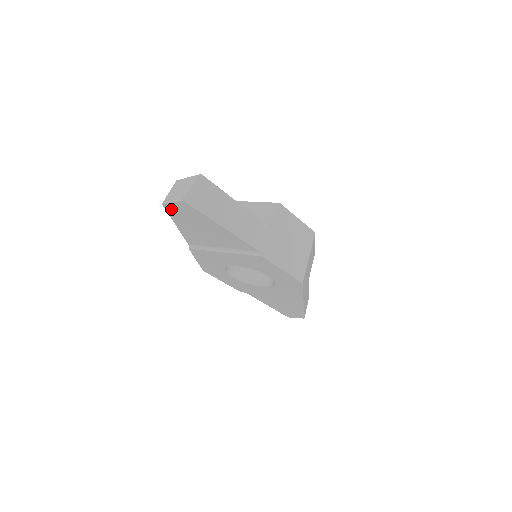
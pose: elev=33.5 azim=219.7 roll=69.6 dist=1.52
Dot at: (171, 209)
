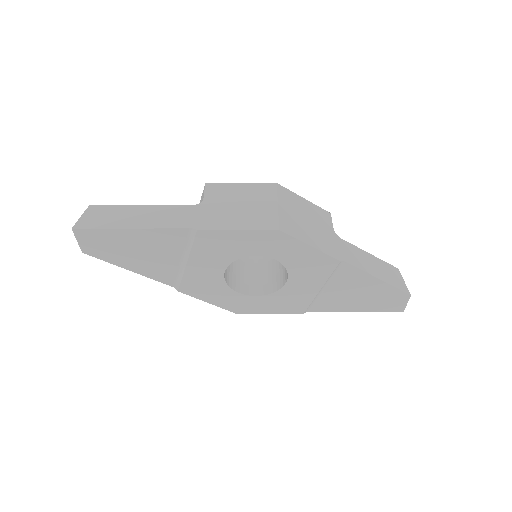
Dot at: (92, 251)
